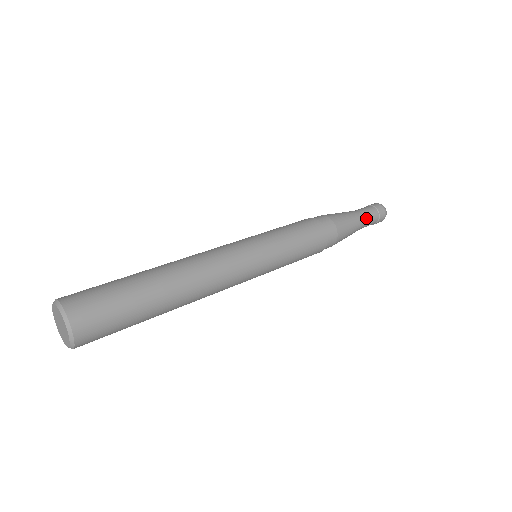
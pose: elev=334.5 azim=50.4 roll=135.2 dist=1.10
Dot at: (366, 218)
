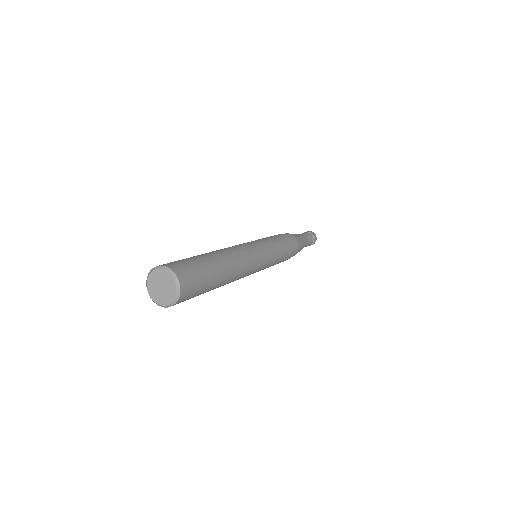
Dot at: (305, 235)
